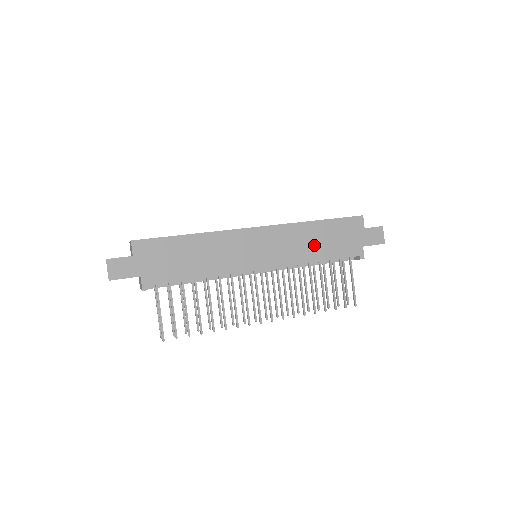
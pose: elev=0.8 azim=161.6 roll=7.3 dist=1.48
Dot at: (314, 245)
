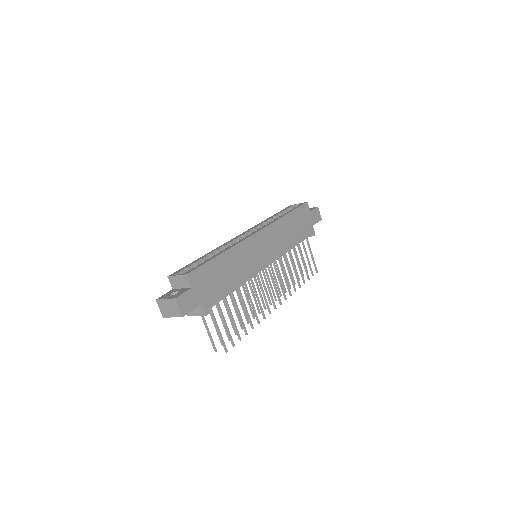
Dot at: (290, 234)
